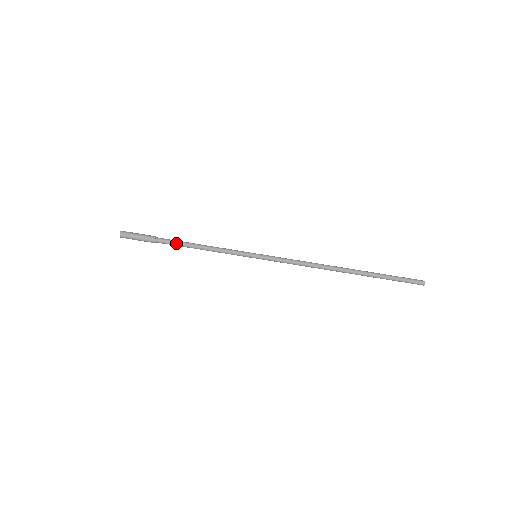
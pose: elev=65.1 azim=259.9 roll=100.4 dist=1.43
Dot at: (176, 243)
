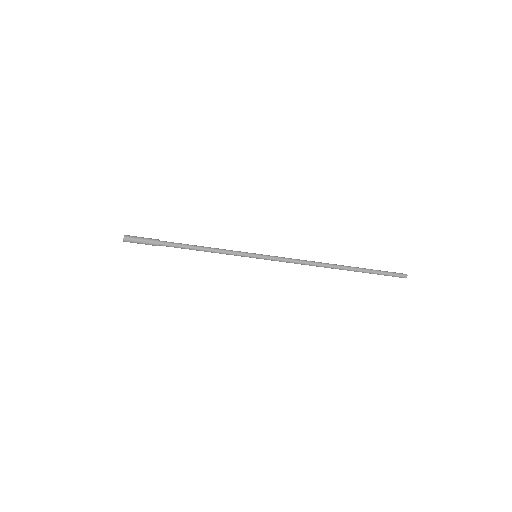
Dot at: (180, 246)
